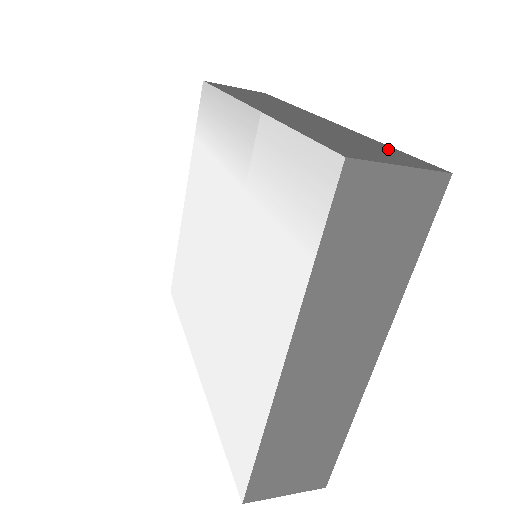
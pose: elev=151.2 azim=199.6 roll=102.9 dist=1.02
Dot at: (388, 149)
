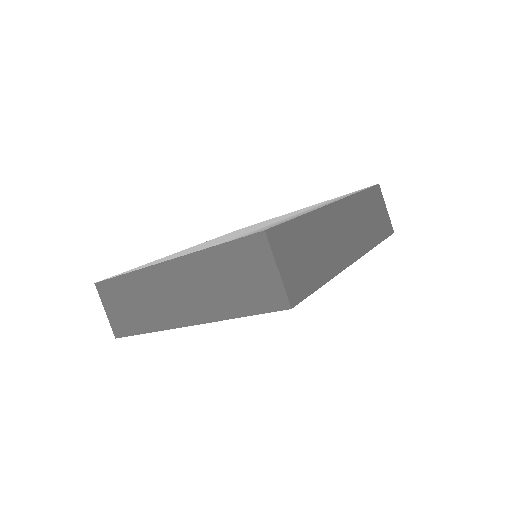
Dot at: (312, 280)
